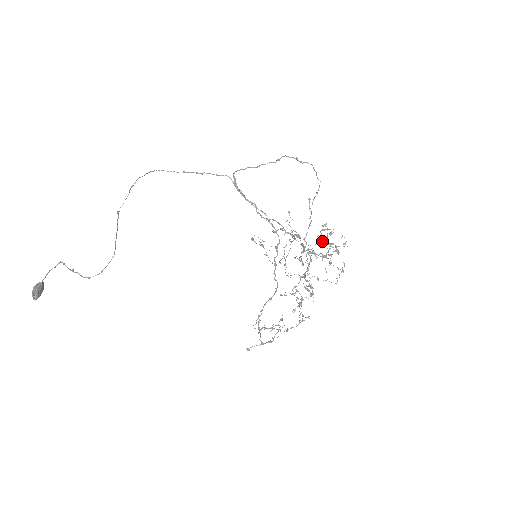
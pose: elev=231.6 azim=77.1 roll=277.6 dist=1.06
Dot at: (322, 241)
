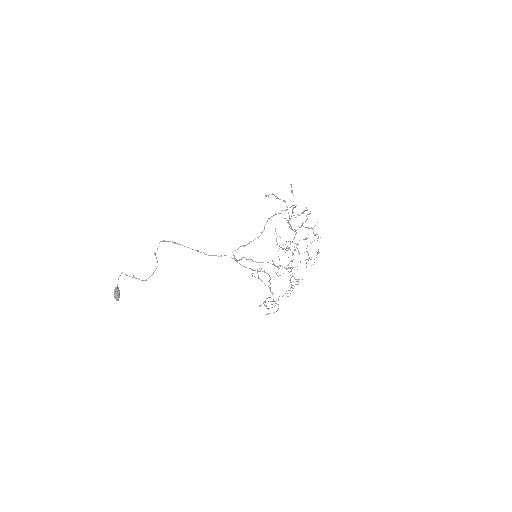
Dot at: (303, 226)
